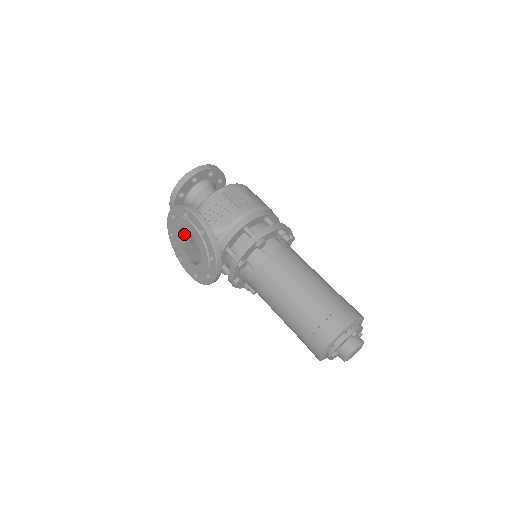
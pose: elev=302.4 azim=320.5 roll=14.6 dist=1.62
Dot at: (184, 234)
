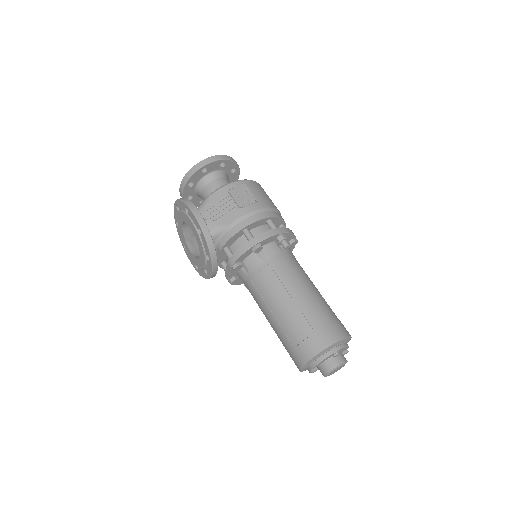
Dot at: (188, 226)
